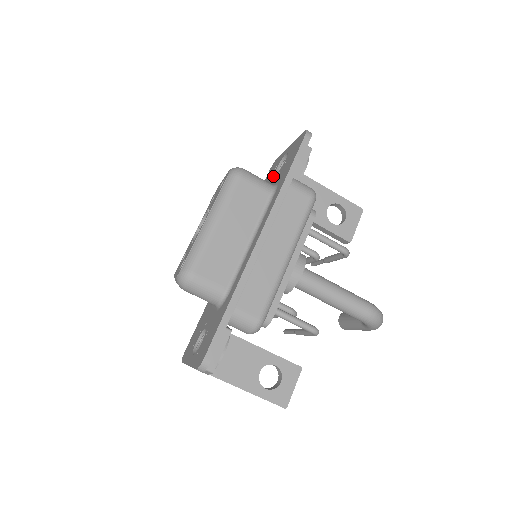
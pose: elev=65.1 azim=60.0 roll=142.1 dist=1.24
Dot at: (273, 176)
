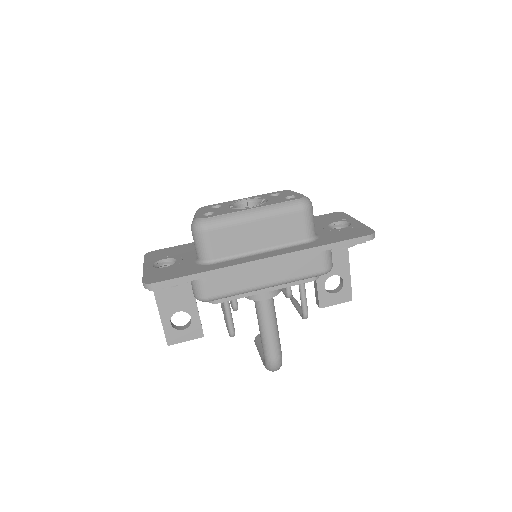
Dot at: (326, 224)
